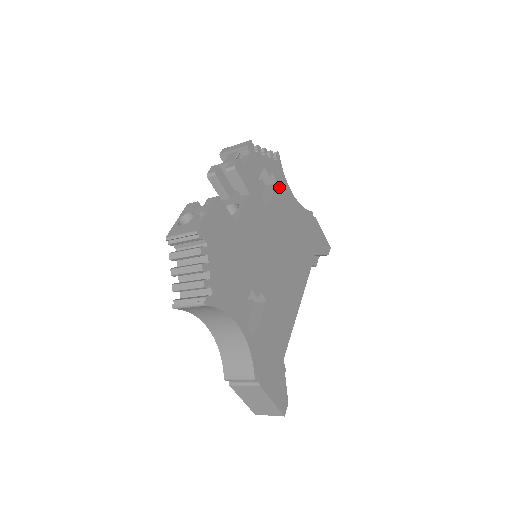
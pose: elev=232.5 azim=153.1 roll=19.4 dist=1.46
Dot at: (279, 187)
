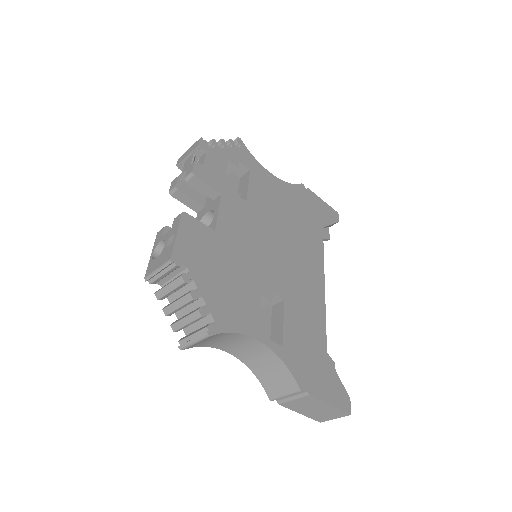
Dot at: (254, 174)
